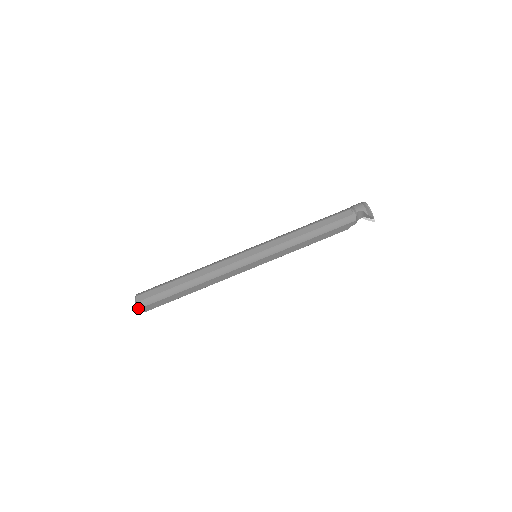
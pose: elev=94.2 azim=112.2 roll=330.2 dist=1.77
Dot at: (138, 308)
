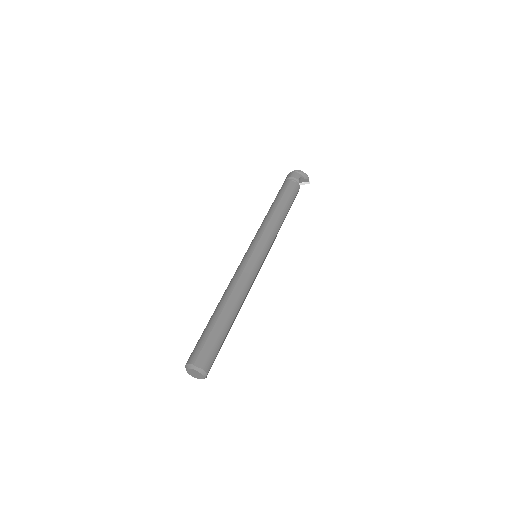
Dot at: (203, 376)
